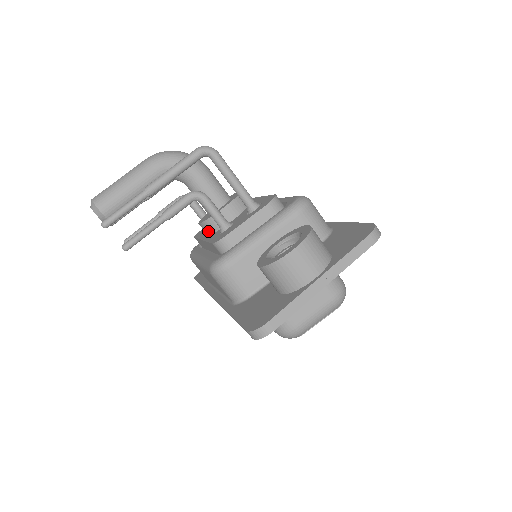
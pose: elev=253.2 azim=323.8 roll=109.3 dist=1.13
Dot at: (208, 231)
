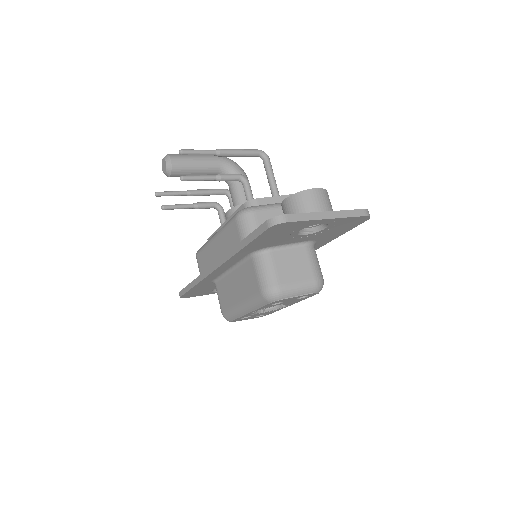
Dot at: occluded
